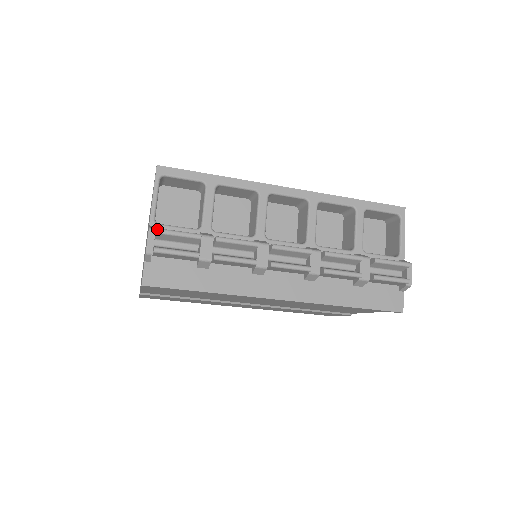
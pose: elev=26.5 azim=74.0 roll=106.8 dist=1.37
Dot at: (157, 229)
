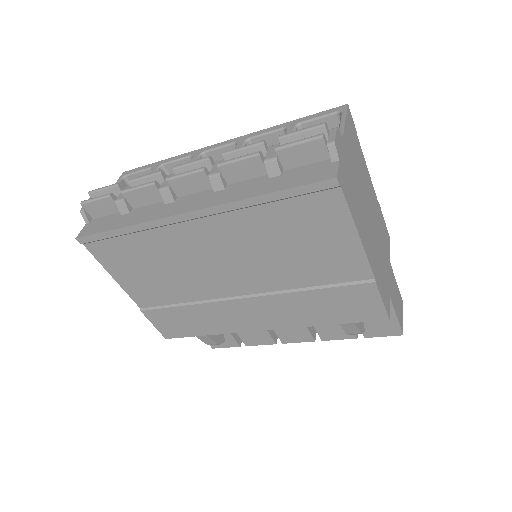
Dot at: (90, 191)
